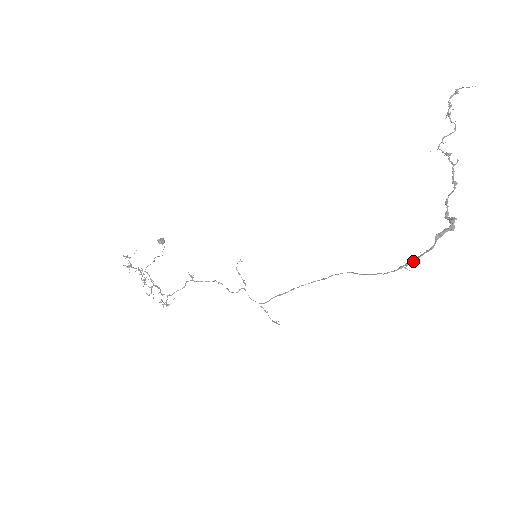
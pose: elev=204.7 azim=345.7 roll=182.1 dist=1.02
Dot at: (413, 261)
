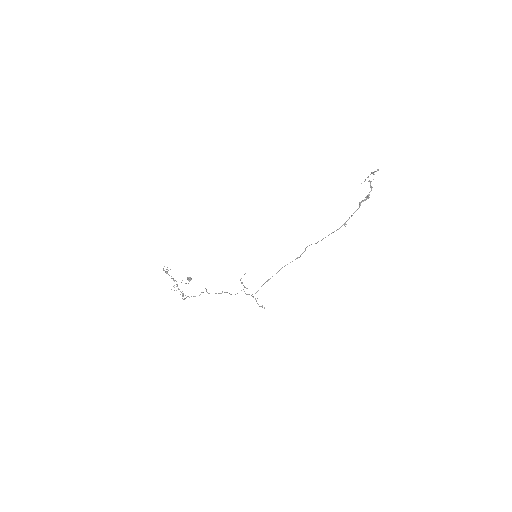
Dot at: (348, 219)
